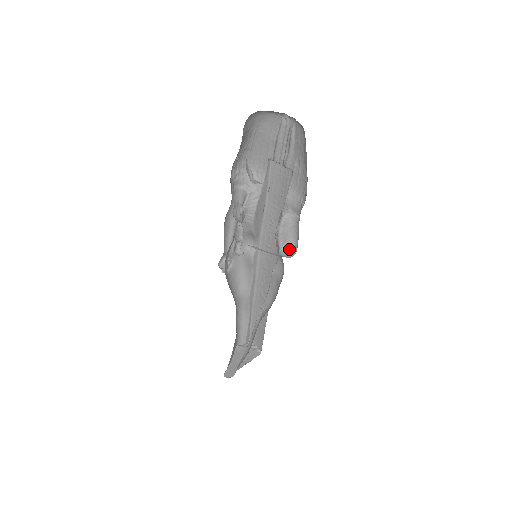
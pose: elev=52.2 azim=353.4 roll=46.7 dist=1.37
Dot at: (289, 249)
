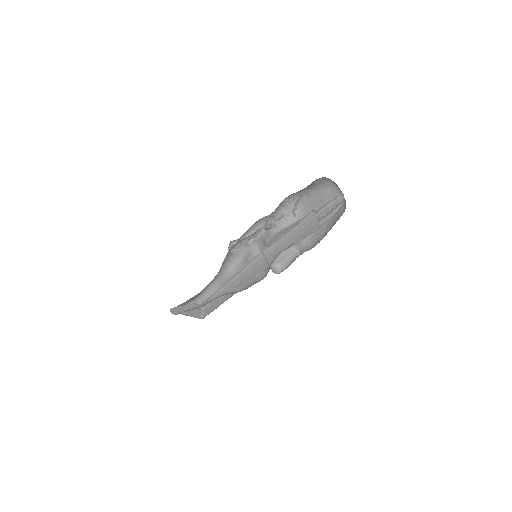
Dot at: (278, 268)
